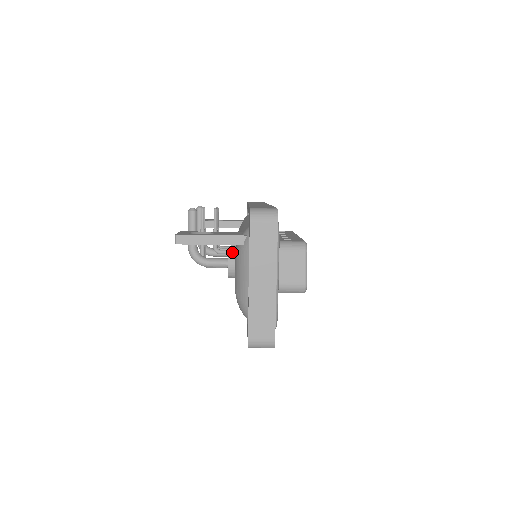
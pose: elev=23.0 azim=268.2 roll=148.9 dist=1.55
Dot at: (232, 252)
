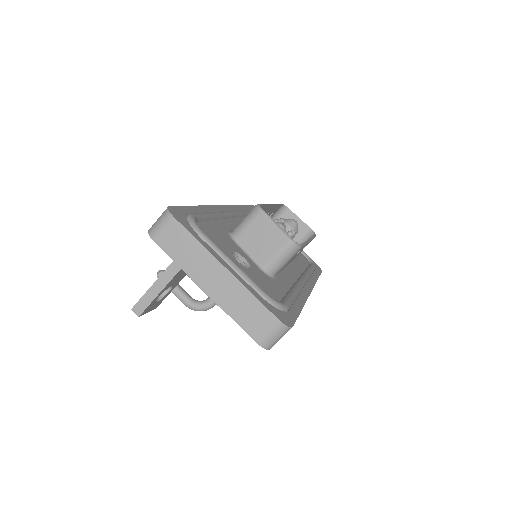
Dot at: occluded
